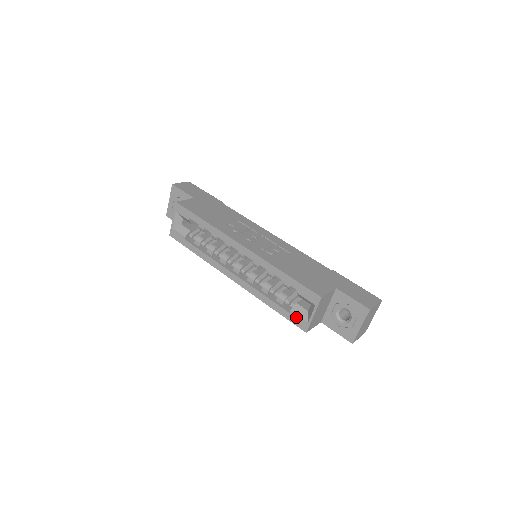
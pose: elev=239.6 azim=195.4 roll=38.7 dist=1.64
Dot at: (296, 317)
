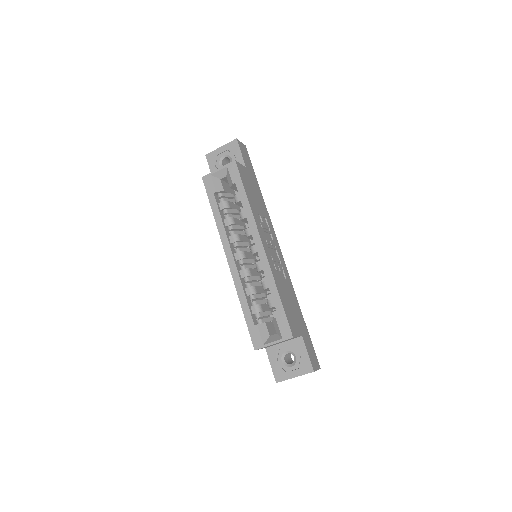
Dot at: (257, 333)
